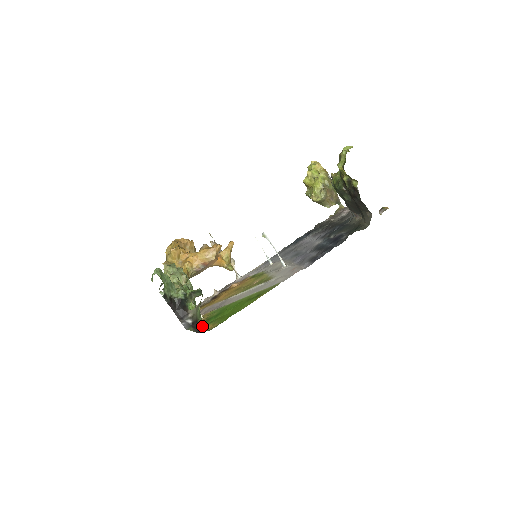
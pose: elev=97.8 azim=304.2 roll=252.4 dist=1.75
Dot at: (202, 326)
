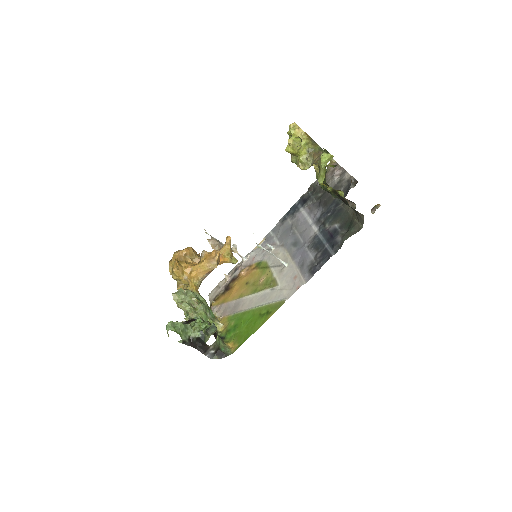
Dot at: (224, 350)
